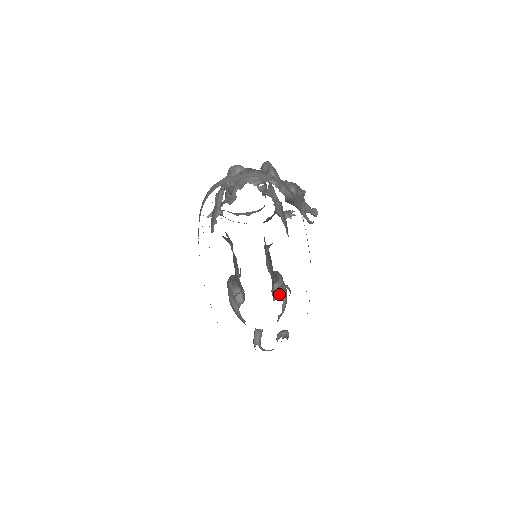
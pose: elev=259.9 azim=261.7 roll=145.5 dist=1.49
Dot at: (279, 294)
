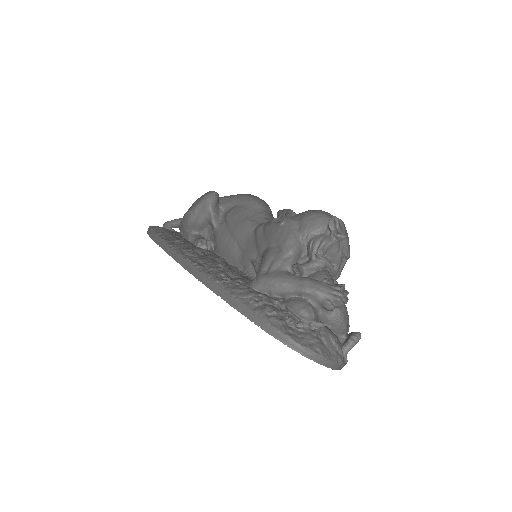
Dot at: occluded
